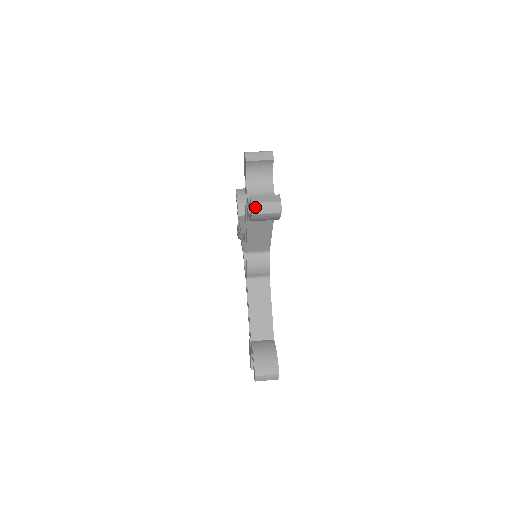
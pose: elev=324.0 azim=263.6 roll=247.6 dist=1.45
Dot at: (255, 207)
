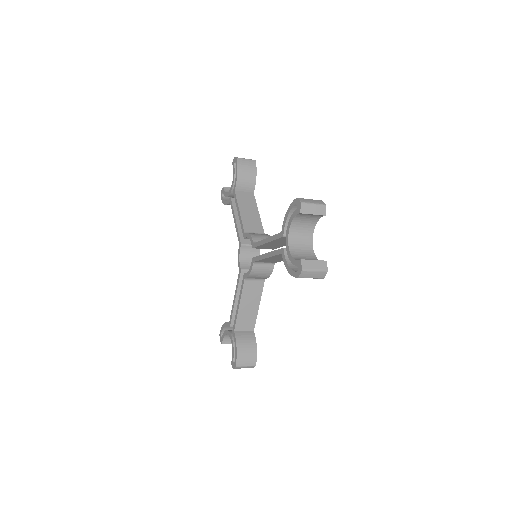
Dot at: occluded
